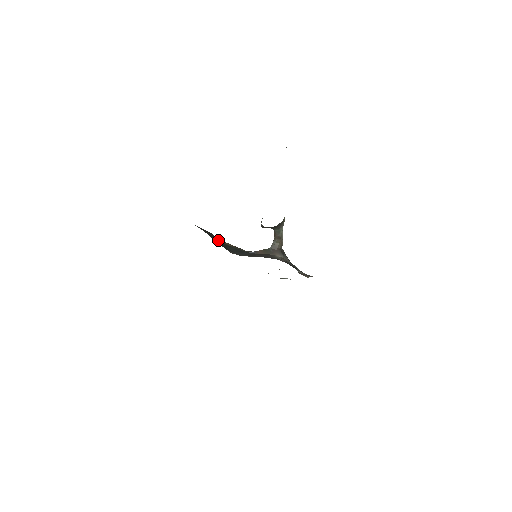
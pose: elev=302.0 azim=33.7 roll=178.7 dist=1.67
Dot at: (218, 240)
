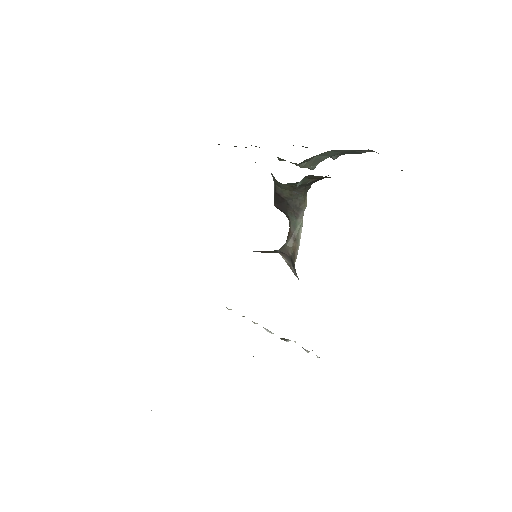
Dot at: occluded
